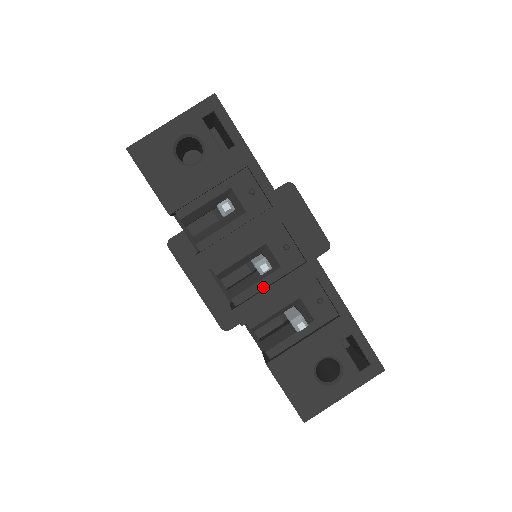
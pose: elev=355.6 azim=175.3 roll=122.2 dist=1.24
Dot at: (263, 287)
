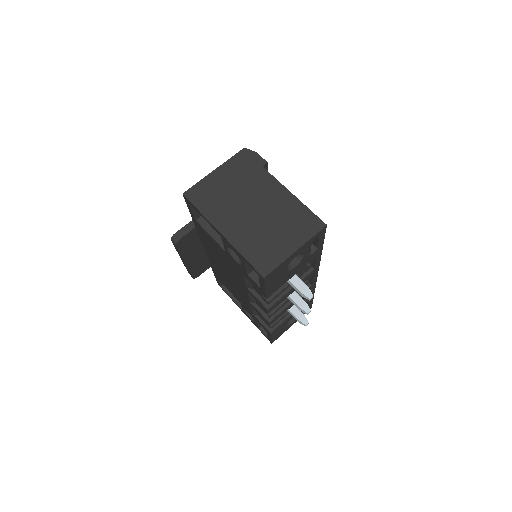
Dot at: (286, 303)
